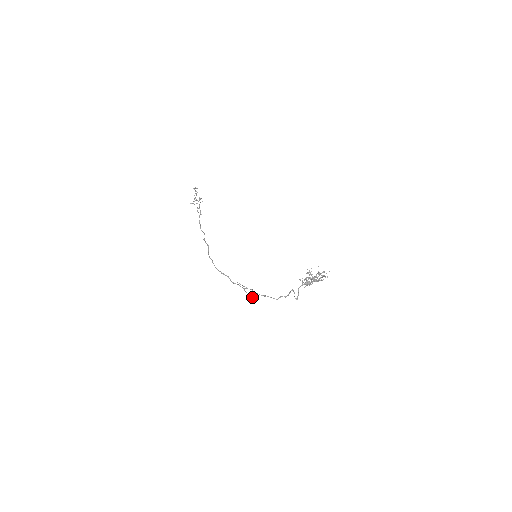
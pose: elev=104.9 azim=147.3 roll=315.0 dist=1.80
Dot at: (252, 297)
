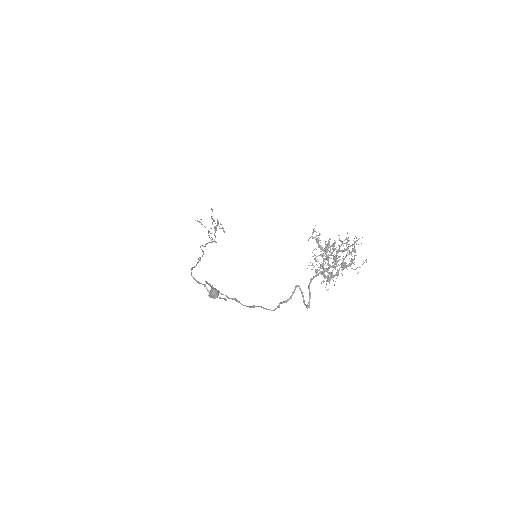
Dot at: (213, 289)
